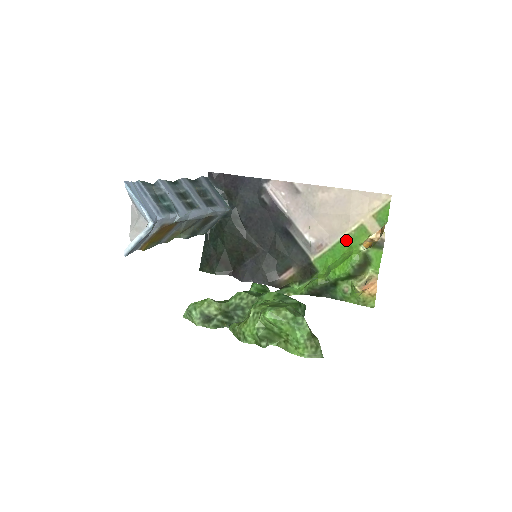
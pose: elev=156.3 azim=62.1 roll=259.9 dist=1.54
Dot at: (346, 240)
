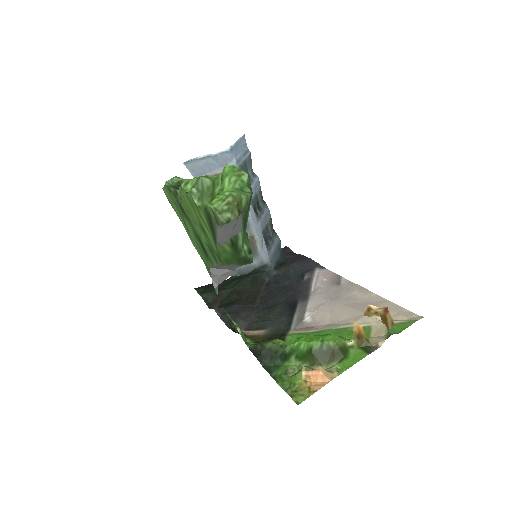
Dot at: (340, 331)
